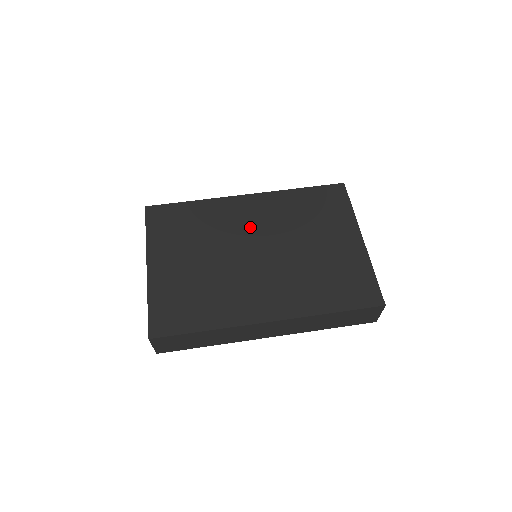
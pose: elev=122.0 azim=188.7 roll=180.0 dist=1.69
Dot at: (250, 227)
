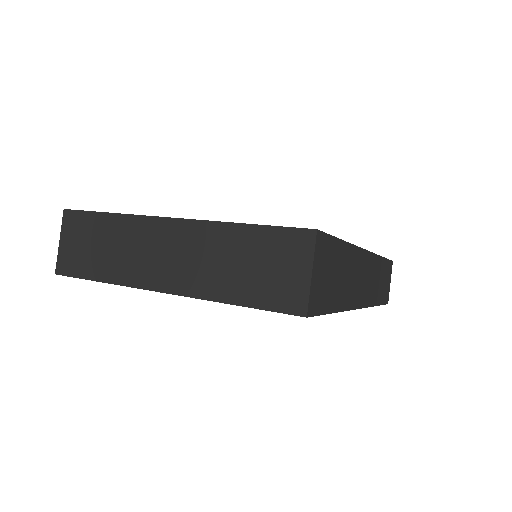
Dot at: occluded
